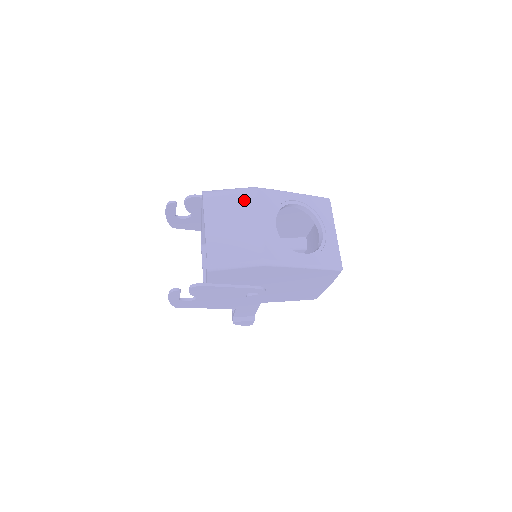
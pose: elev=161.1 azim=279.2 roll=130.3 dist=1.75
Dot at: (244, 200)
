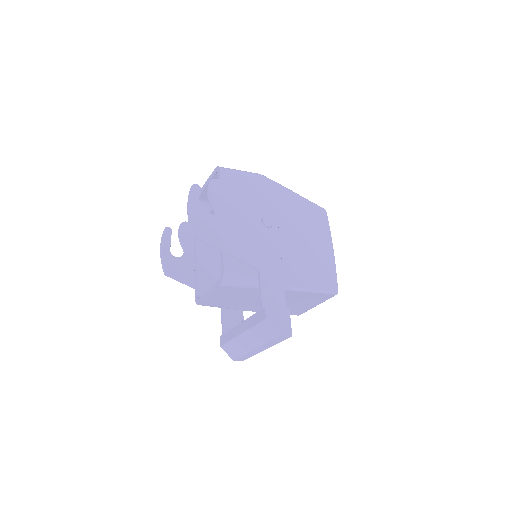
Dot at: occluded
